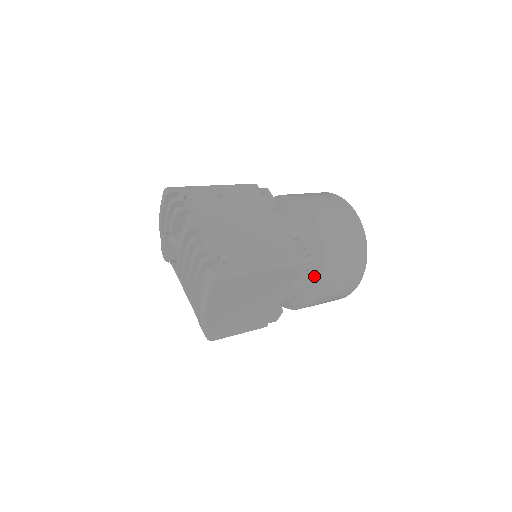
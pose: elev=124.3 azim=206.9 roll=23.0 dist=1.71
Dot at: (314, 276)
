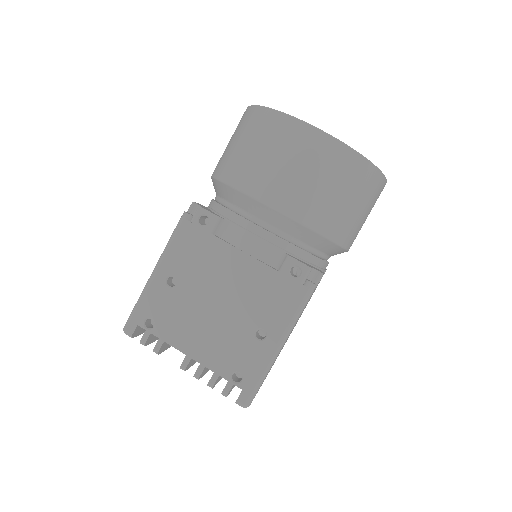
Dot at: (331, 251)
